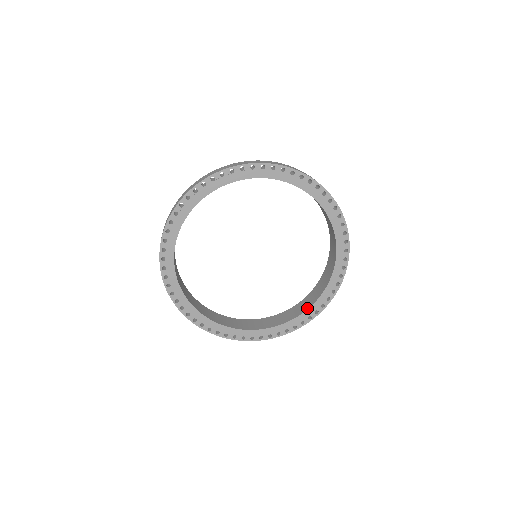
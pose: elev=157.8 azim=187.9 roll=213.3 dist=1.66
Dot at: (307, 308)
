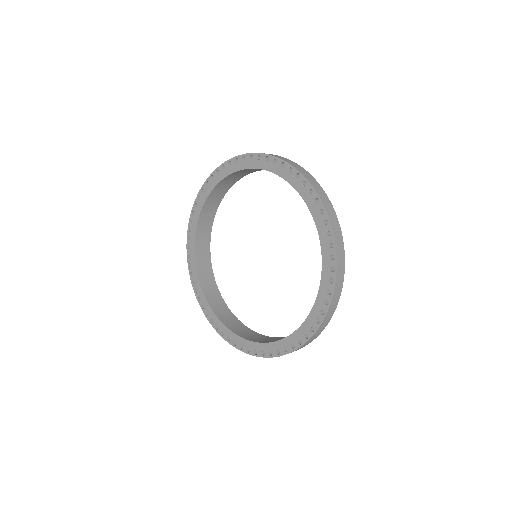
Dot at: (235, 332)
